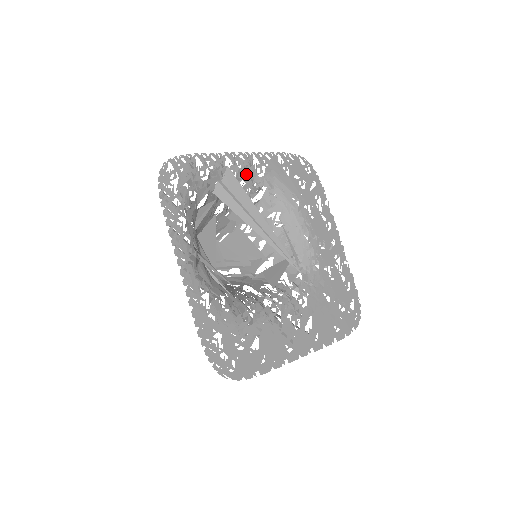
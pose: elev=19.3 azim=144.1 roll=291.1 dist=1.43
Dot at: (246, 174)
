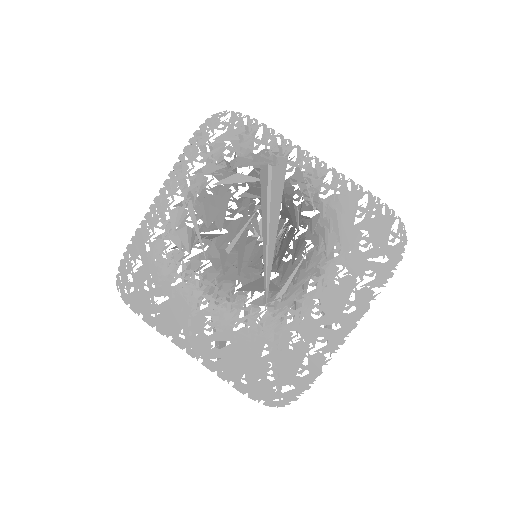
Dot at: (305, 182)
